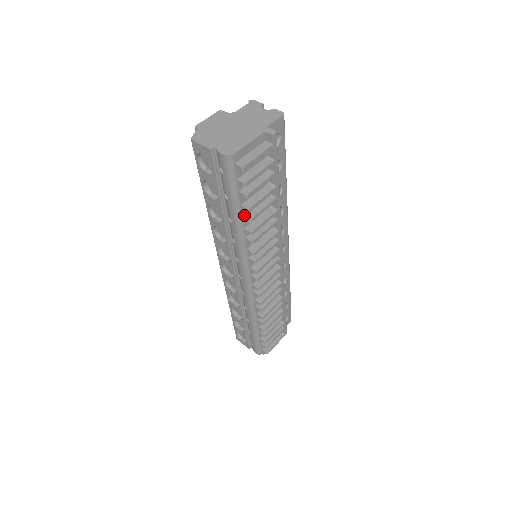
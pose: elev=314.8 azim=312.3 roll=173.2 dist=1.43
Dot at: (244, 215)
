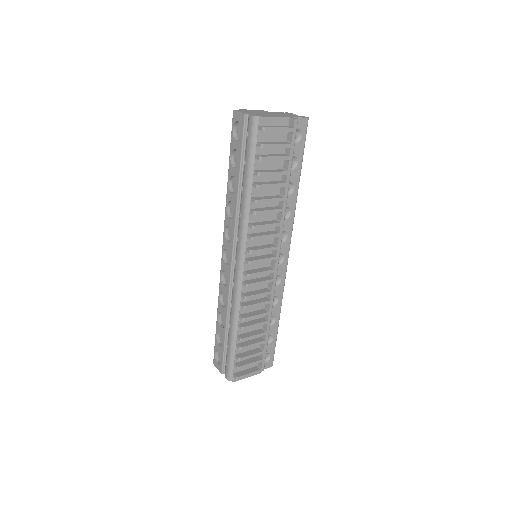
Dot at: (255, 182)
